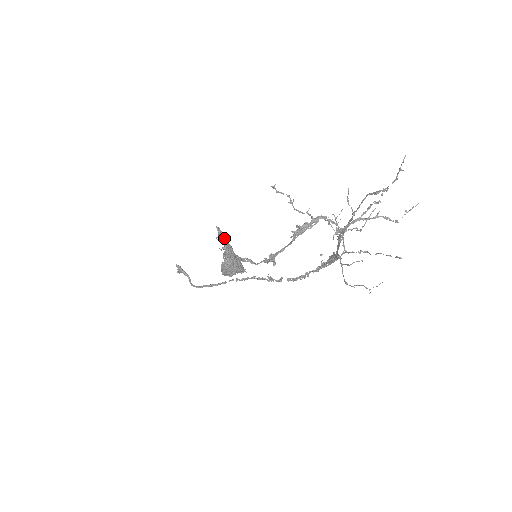
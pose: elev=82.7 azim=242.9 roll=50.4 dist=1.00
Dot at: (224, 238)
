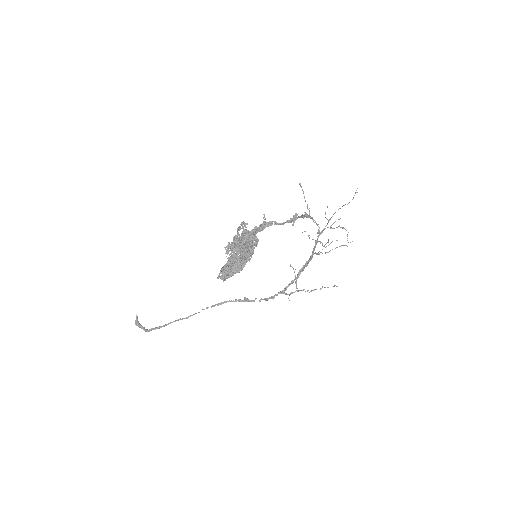
Dot at: (242, 233)
